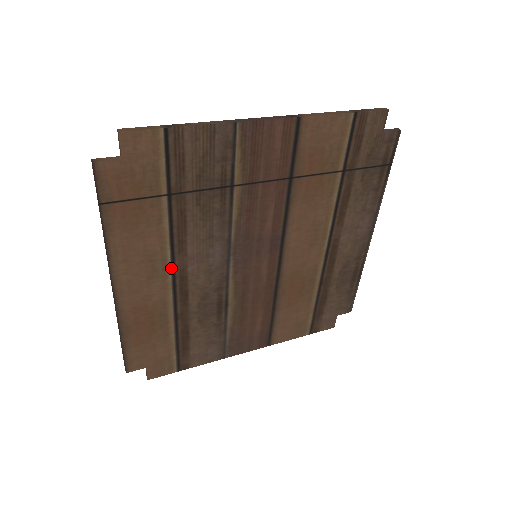
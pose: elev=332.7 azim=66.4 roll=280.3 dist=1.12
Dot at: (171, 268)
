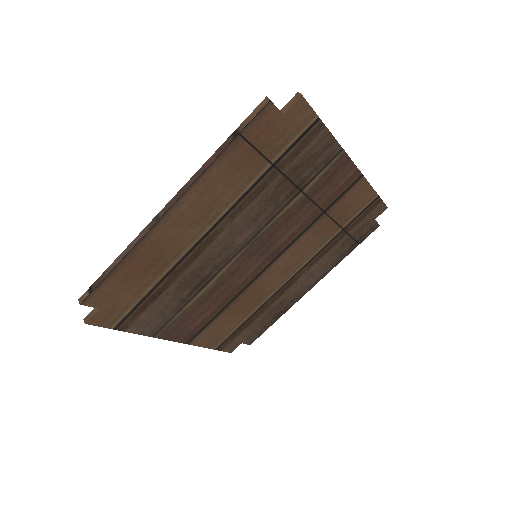
Dot at: (214, 225)
